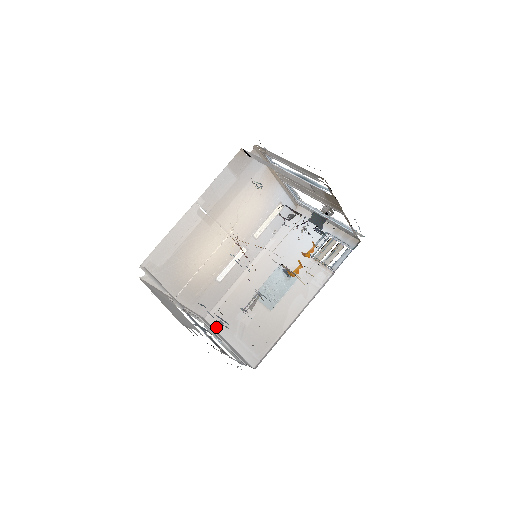
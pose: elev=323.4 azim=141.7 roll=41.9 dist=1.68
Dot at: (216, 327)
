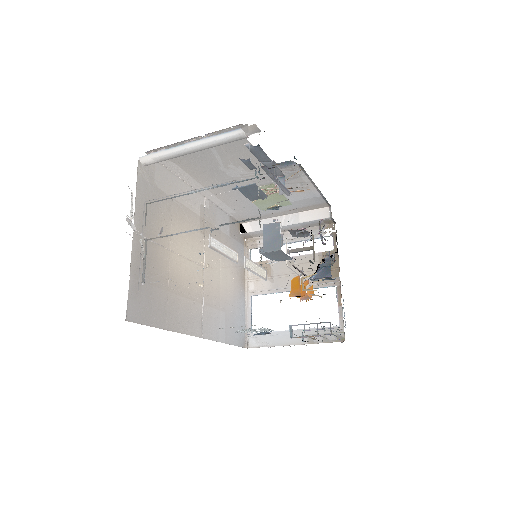
Dot at: occluded
